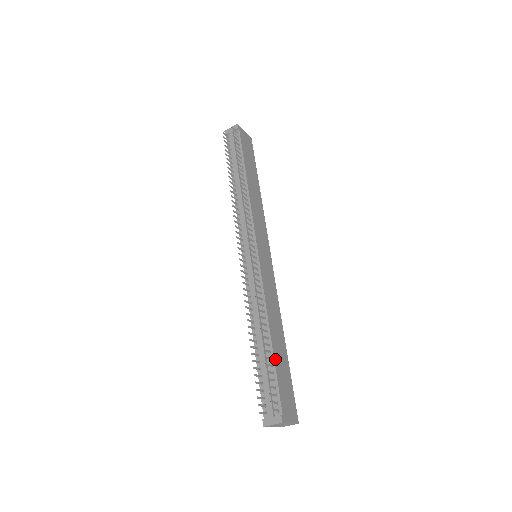
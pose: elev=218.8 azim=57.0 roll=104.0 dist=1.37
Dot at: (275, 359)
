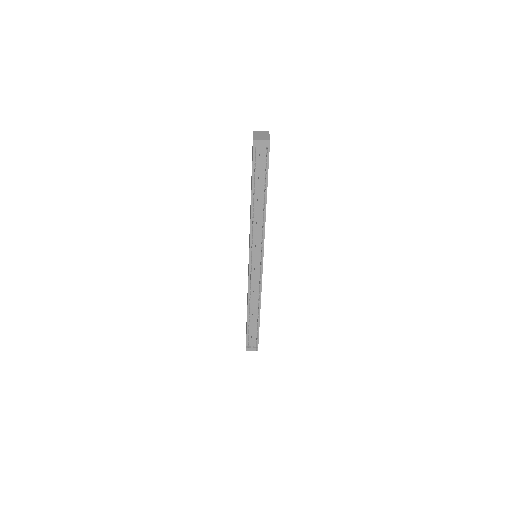
Dot at: occluded
